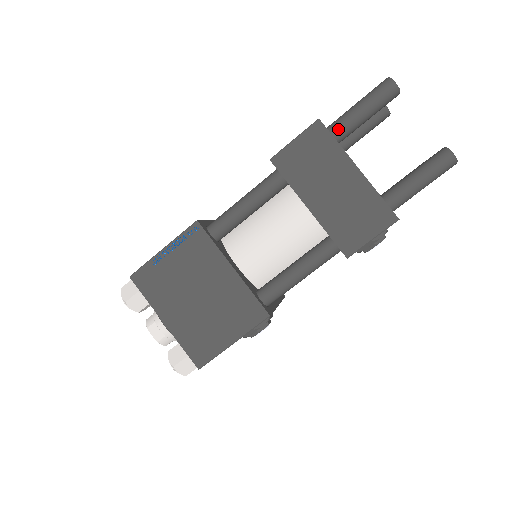
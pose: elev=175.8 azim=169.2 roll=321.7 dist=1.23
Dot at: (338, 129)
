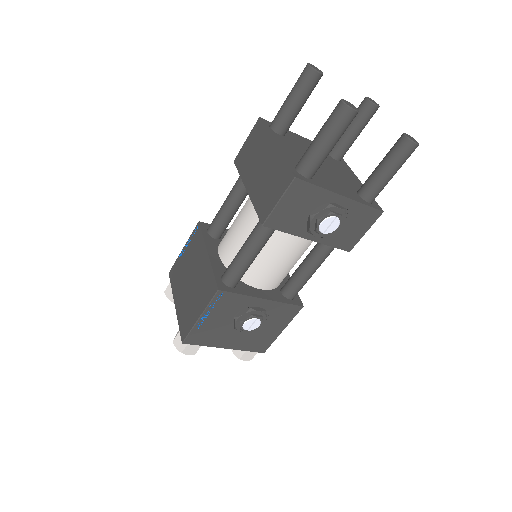
Dot at: (274, 121)
